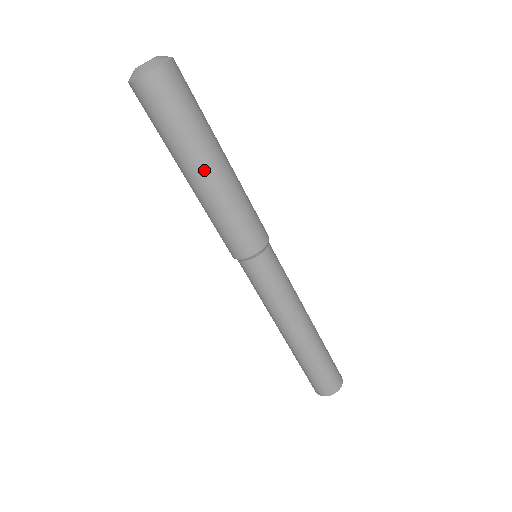
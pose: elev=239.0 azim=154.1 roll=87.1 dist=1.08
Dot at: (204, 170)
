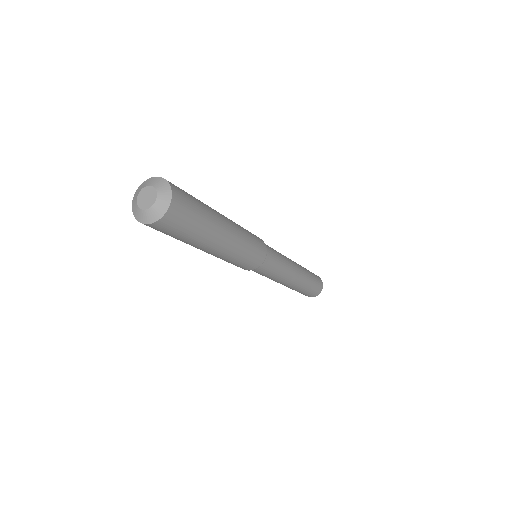
Dot at: (202, 250)
